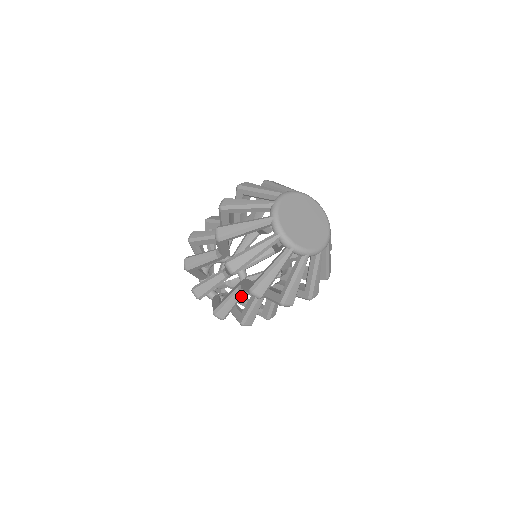
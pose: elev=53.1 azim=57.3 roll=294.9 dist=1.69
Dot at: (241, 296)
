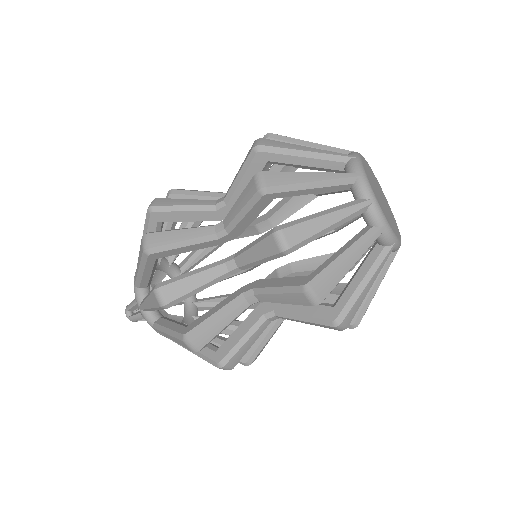
Dot at: (265, 326)
